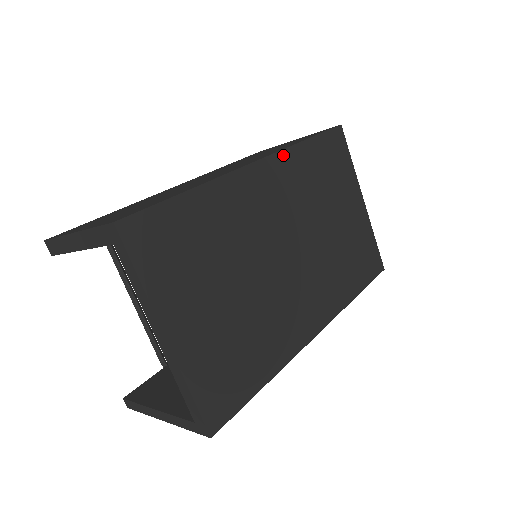
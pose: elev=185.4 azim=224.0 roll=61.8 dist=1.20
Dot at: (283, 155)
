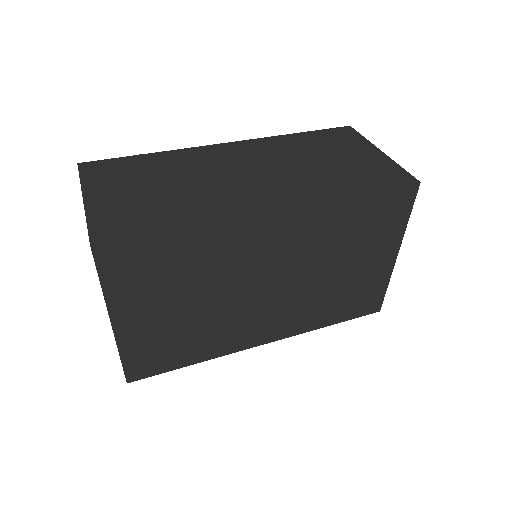
Dot at: (315, 207)
